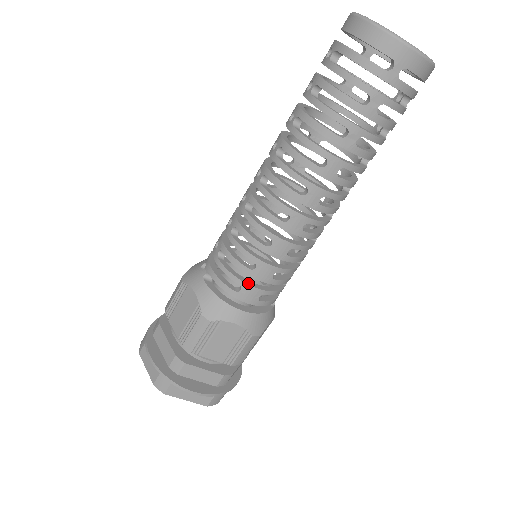
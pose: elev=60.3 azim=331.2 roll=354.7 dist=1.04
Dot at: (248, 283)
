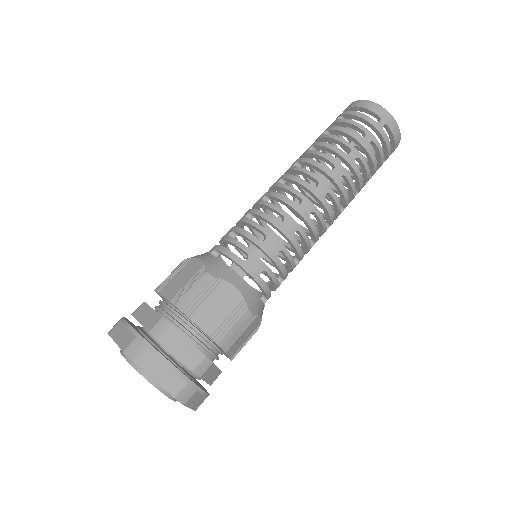
Dot at: (255, 254)
